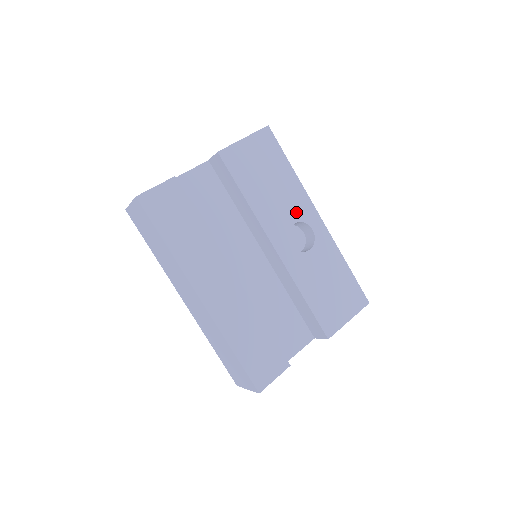
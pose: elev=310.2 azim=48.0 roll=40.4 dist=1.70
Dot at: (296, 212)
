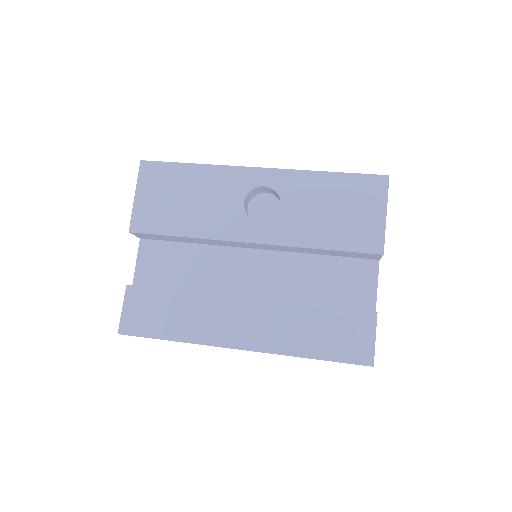
Dot at: (235, 192)
